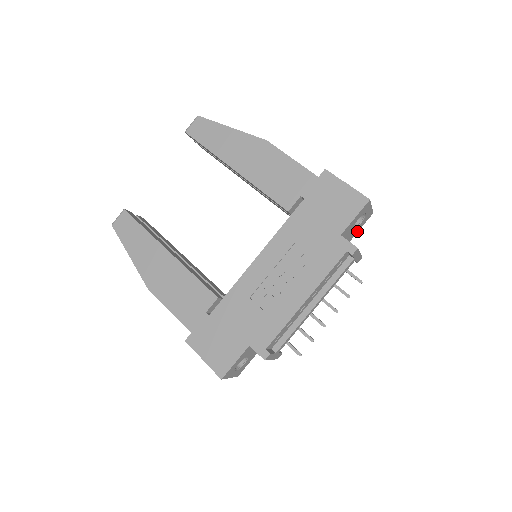
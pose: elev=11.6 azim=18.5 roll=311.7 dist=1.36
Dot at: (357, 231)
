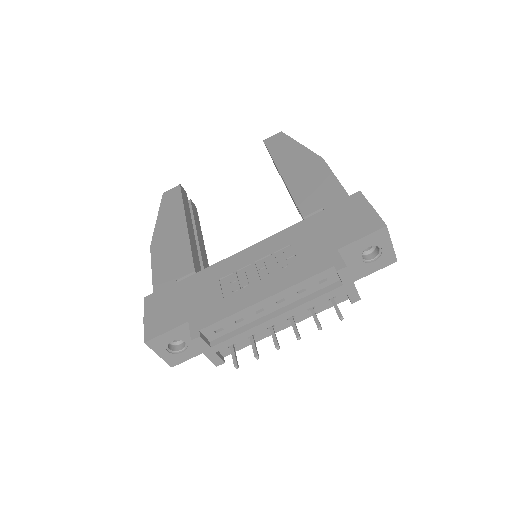
Dot at: (369, 272)
